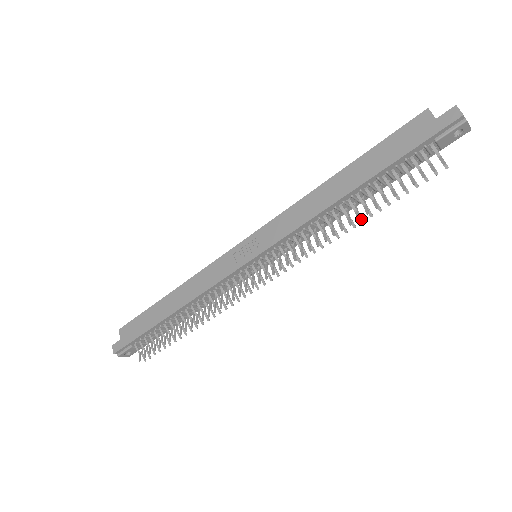
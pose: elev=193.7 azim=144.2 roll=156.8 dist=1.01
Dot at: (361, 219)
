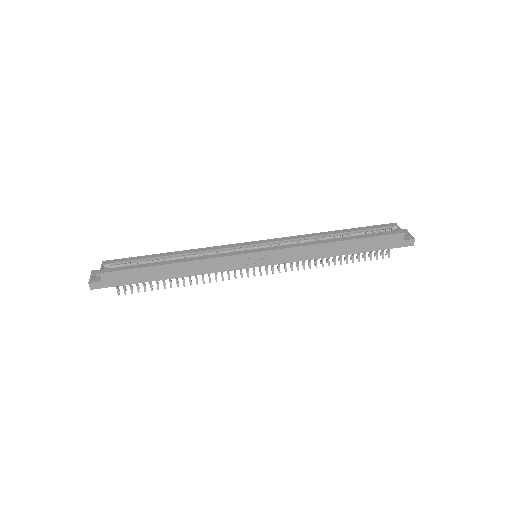
Dot at: (333, 261)
